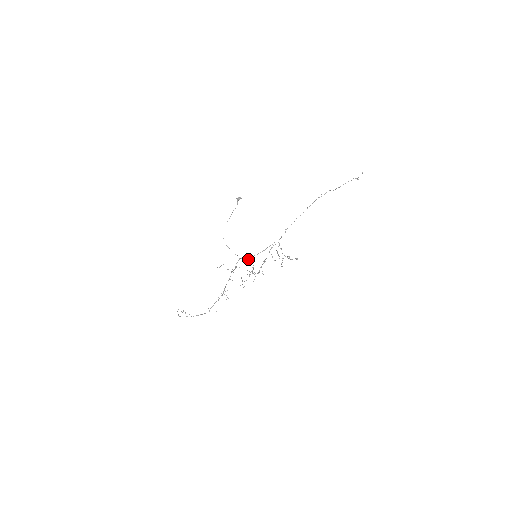
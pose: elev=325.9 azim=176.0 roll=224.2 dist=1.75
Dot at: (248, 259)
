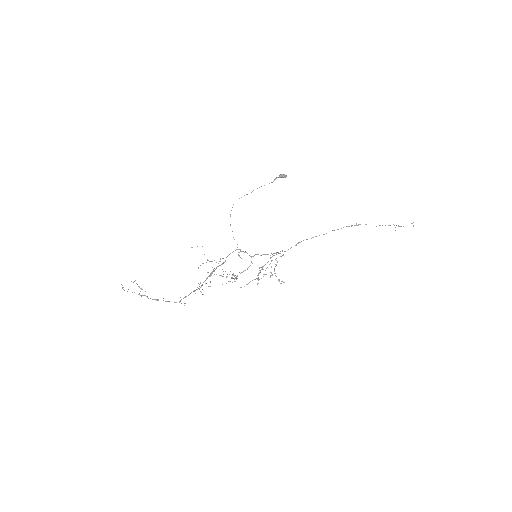
Dot at: occluded
